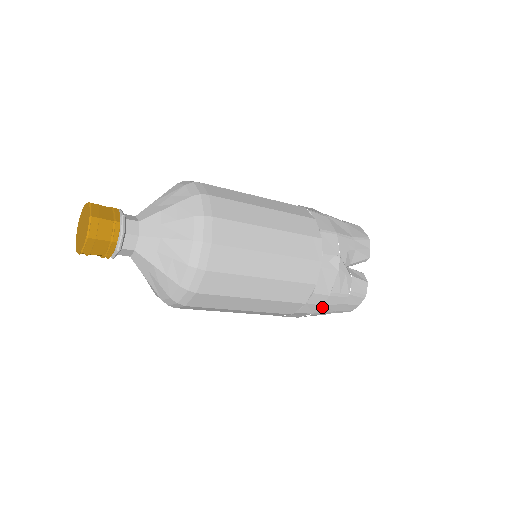
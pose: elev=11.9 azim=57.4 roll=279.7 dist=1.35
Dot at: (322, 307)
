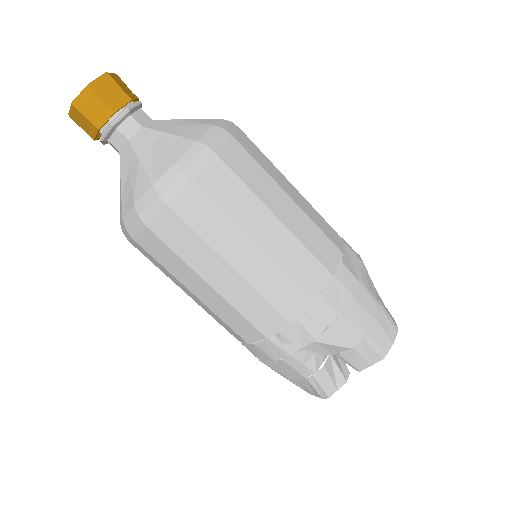
Dot at: (352, 302)
